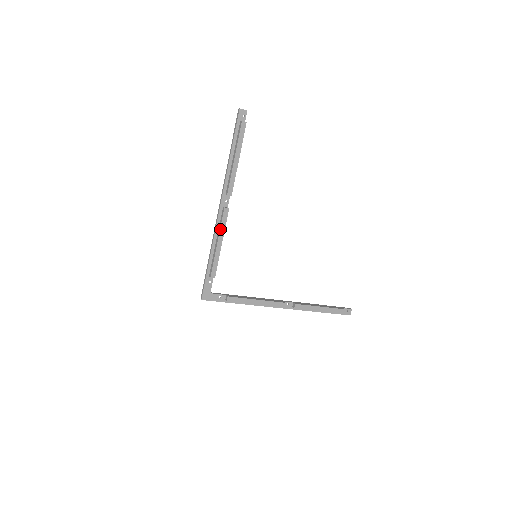
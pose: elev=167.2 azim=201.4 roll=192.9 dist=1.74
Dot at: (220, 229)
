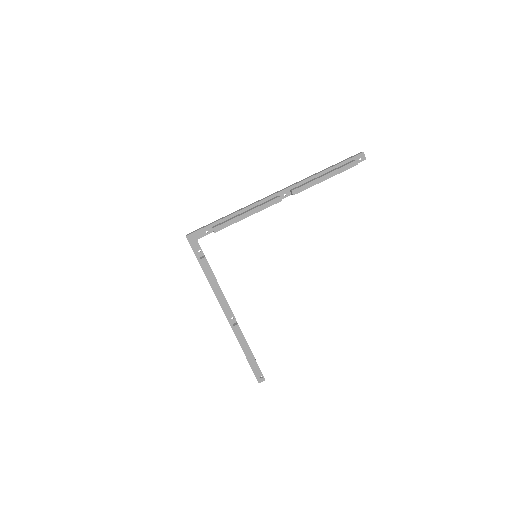
Dot at: (260, 206)
